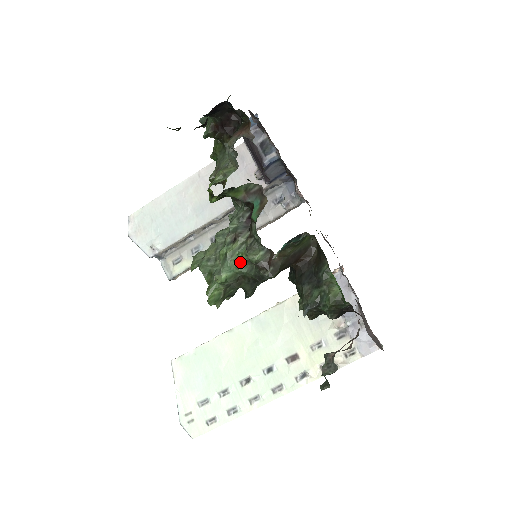
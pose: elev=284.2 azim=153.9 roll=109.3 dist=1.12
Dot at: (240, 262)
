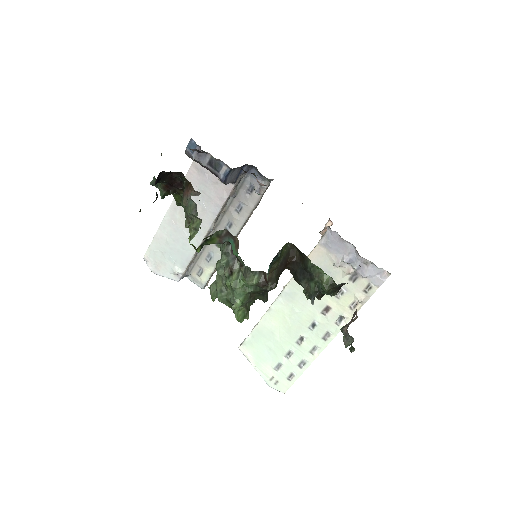
Dot at: (245, 286)
